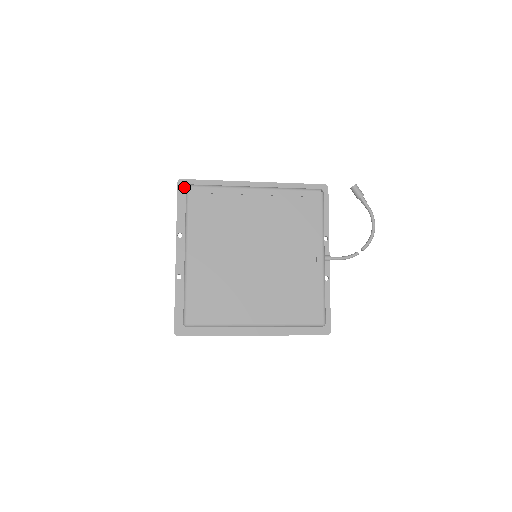
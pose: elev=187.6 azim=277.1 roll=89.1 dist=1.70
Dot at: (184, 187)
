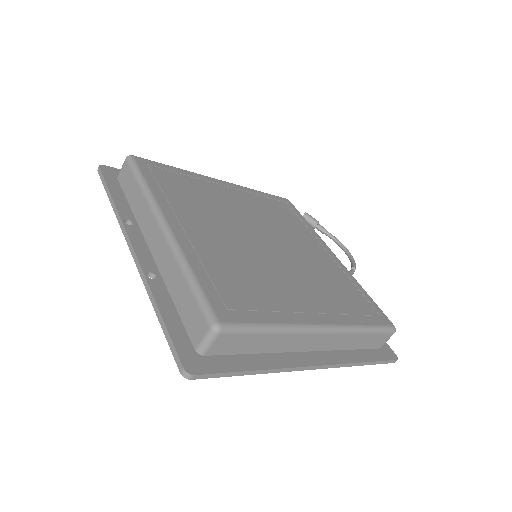
Dot at: (111, 173)
